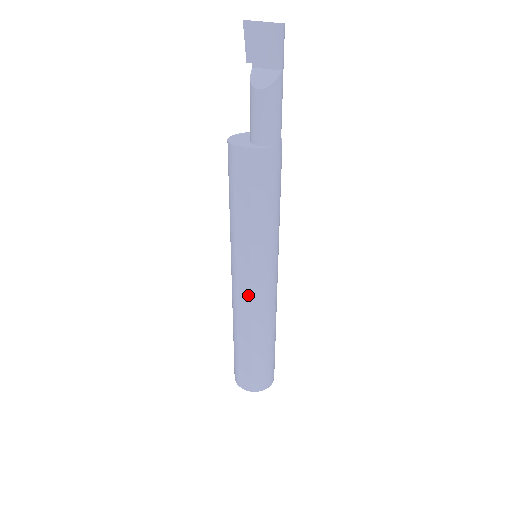
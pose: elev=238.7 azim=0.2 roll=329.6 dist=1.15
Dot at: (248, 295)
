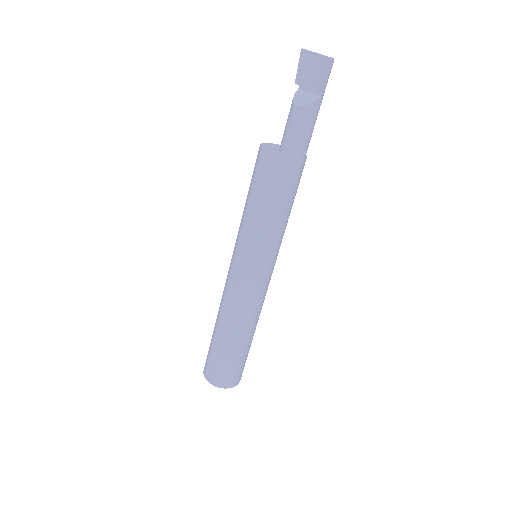
Dot at: (238, 288)
